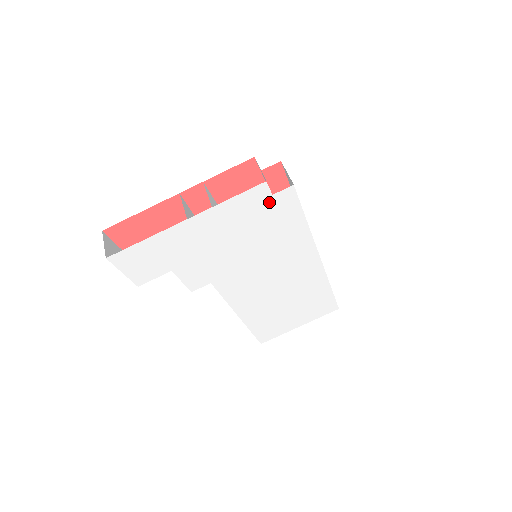
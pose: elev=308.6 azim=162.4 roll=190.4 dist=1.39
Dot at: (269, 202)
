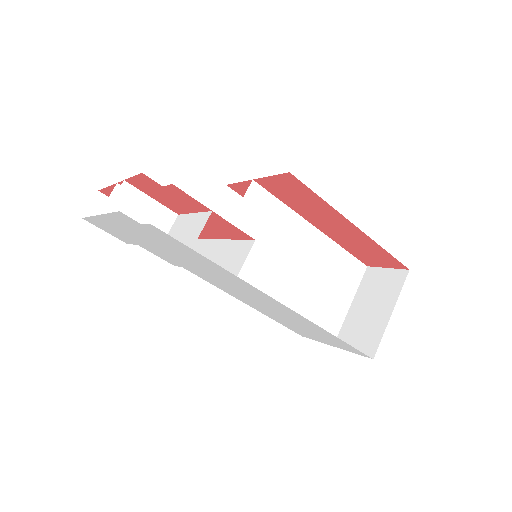
Dot at: (147, 229)
